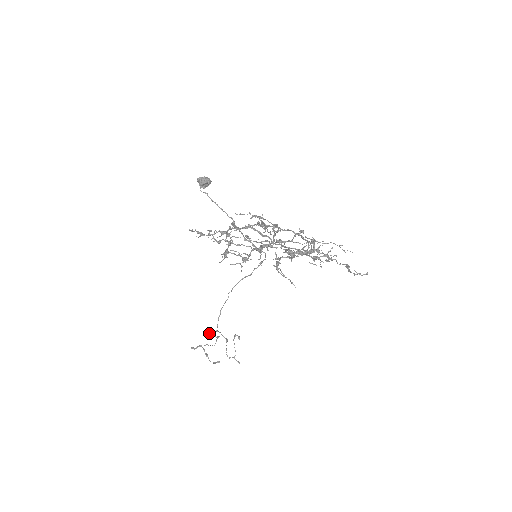
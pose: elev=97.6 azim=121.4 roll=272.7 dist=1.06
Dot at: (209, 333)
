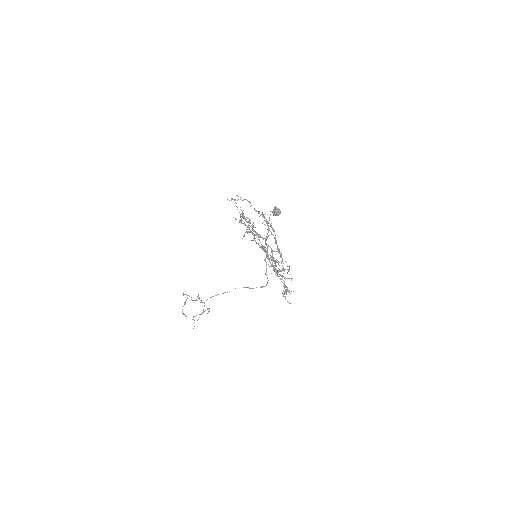
Dot at: occluded
